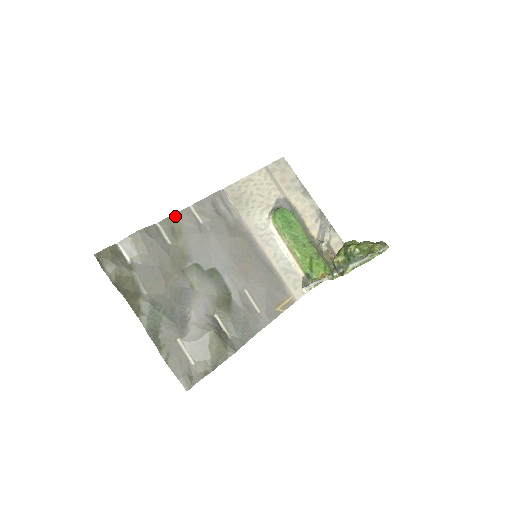
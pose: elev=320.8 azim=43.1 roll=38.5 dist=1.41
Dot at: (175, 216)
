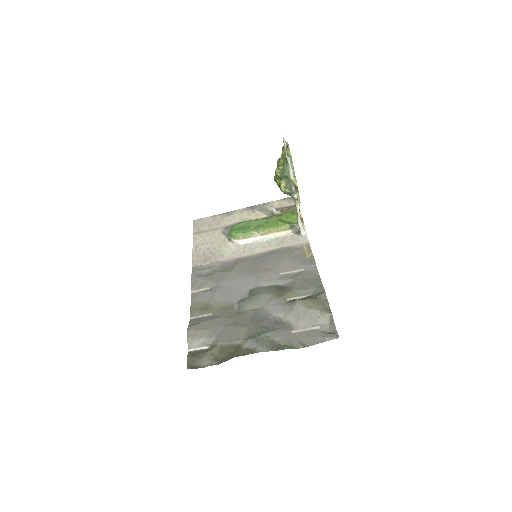
Dot at: (192, 305)
